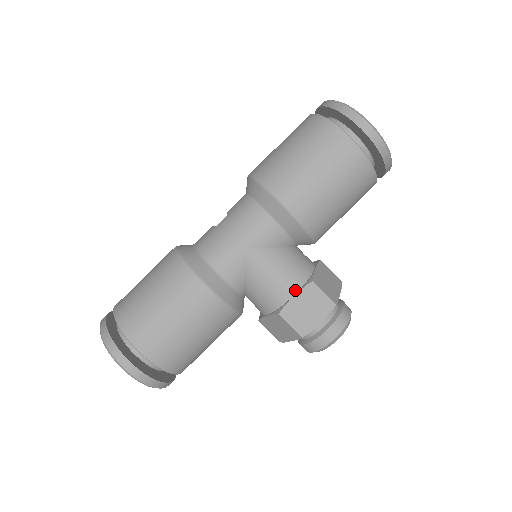
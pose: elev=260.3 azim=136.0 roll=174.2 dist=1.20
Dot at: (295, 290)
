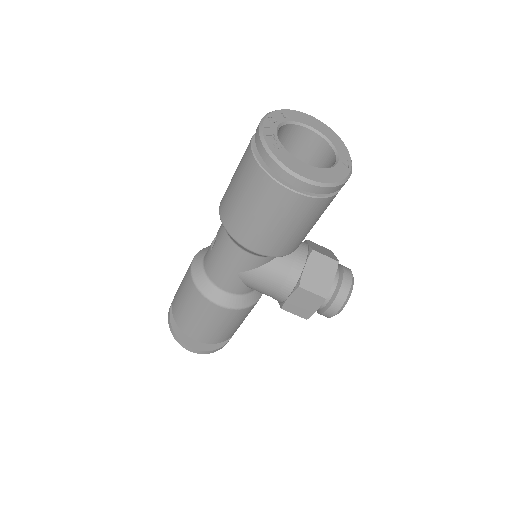
Dot at: (288, 293)
